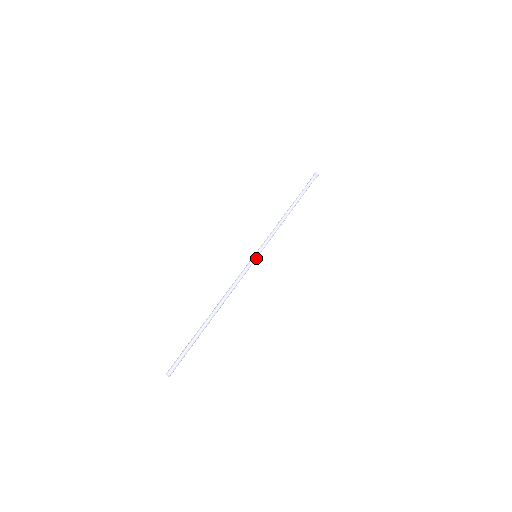
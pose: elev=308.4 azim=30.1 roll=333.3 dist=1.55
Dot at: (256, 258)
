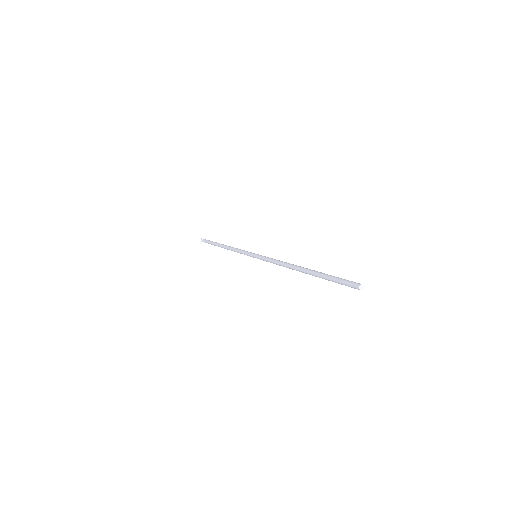
Dot at: occluded
